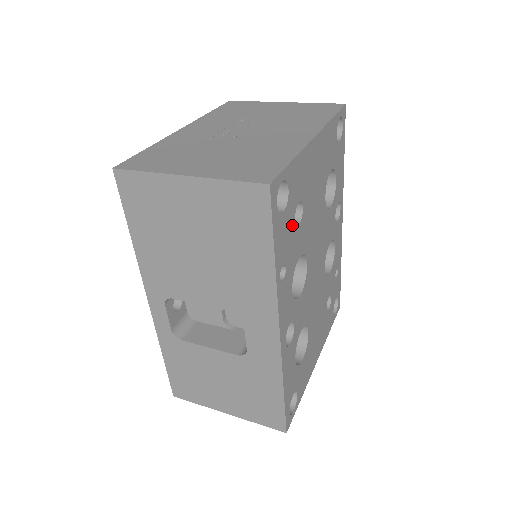
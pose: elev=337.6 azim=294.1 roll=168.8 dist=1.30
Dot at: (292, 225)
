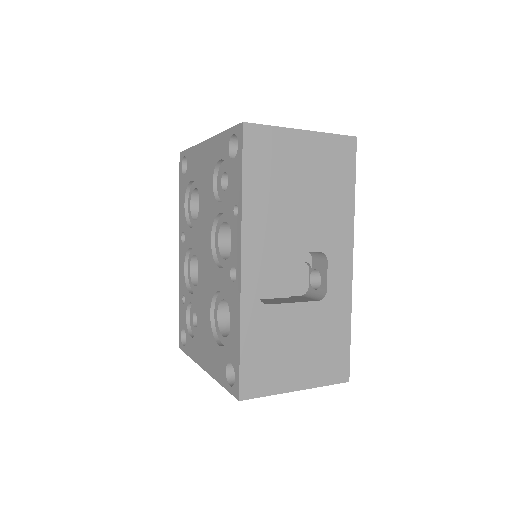
Dot at: occluded
